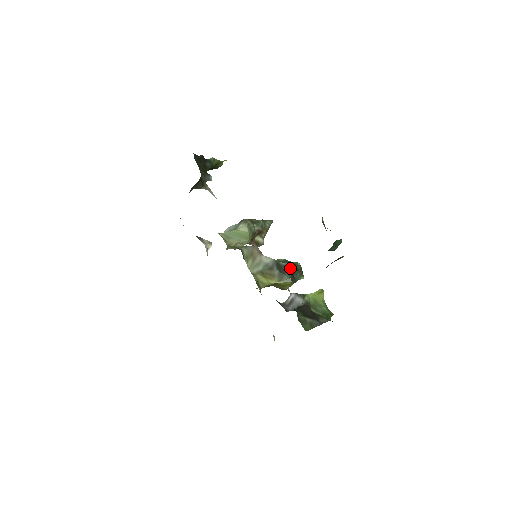
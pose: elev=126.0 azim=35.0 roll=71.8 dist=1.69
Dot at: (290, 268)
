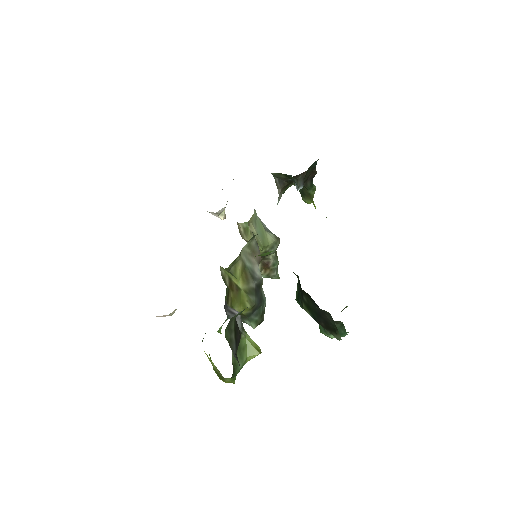
Dot at: (263, 302)
